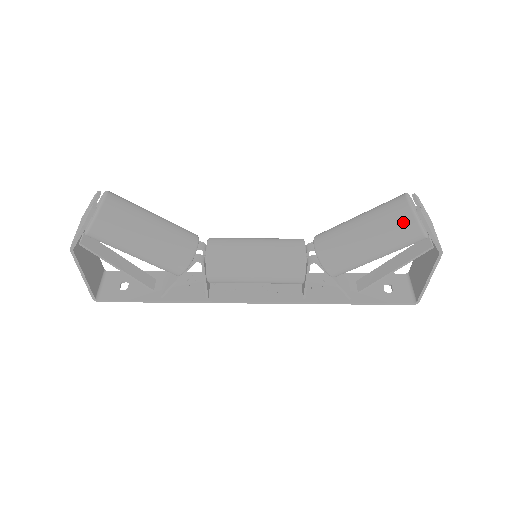
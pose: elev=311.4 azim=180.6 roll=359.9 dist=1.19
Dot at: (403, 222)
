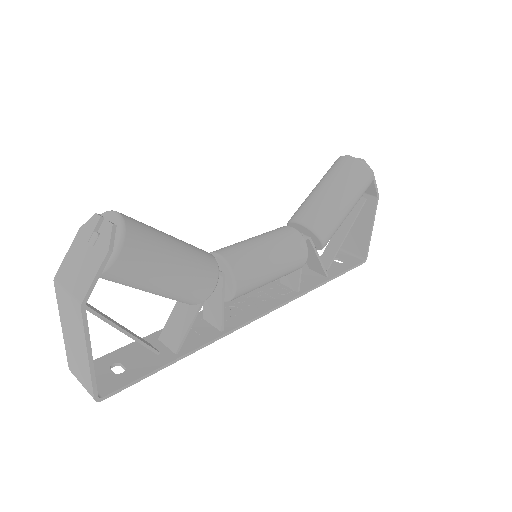
Dot at: (359, 171)
